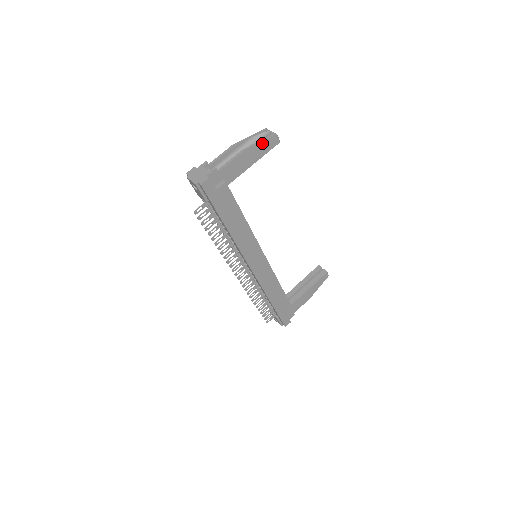
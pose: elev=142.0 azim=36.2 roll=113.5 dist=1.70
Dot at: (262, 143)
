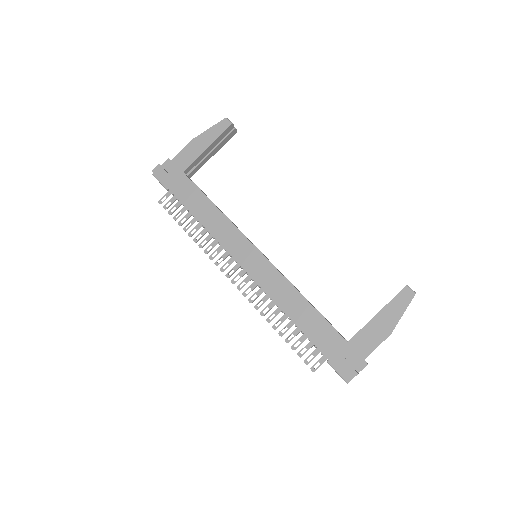
Dot at: (211, 129)
